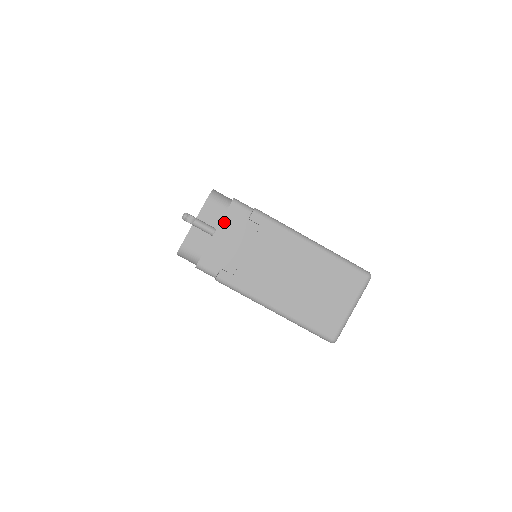
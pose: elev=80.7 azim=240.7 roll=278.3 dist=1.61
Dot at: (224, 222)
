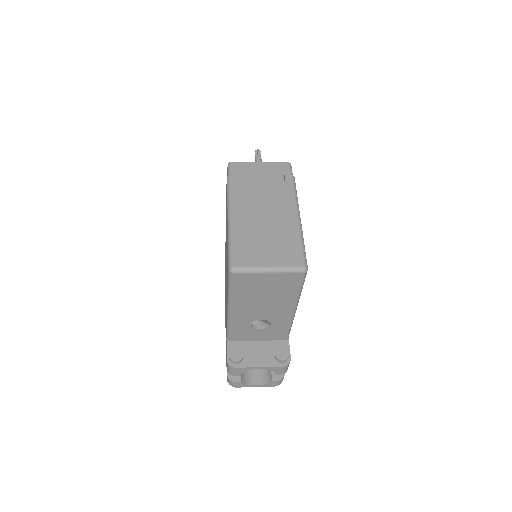
Dot at: (271, 164)
